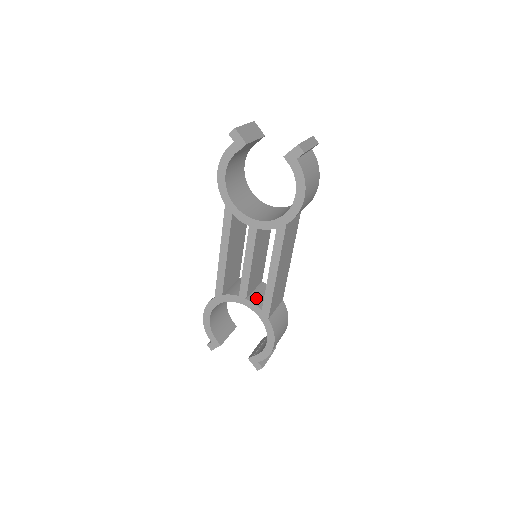
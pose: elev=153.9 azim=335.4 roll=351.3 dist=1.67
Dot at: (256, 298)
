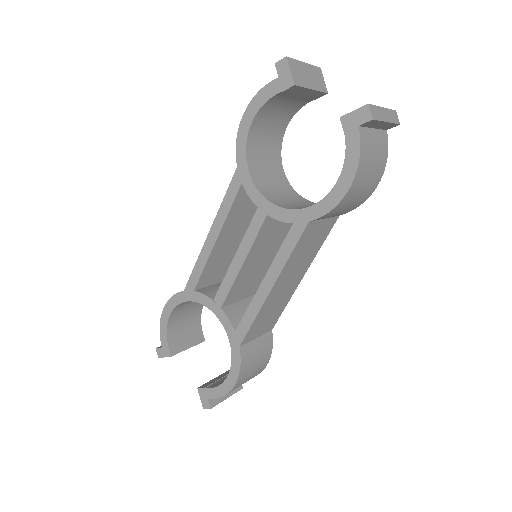
Dot at: (235, 312)
